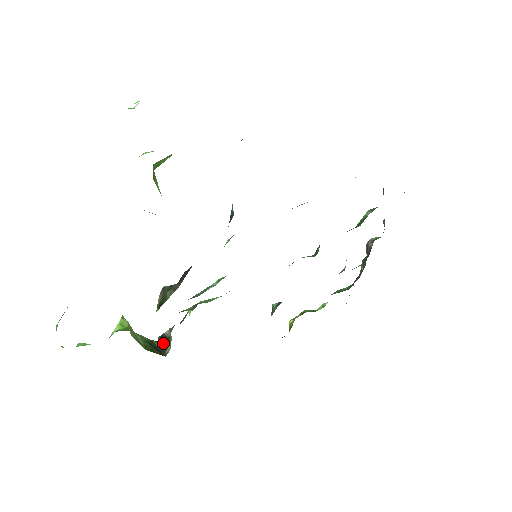
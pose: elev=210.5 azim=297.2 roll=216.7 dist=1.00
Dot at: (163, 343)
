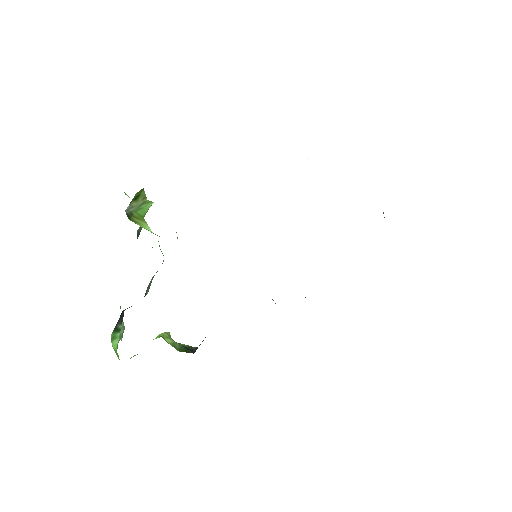
Dot at: occluded
